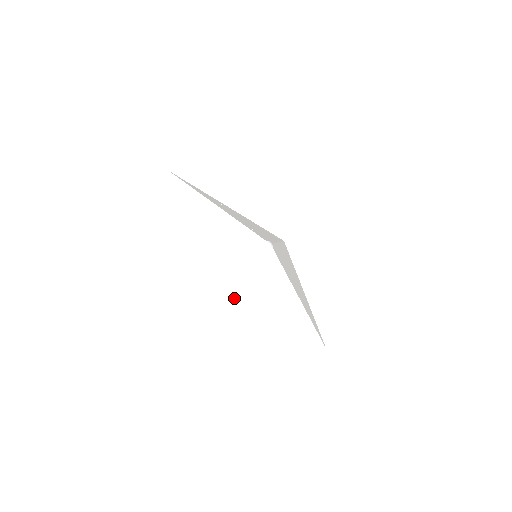
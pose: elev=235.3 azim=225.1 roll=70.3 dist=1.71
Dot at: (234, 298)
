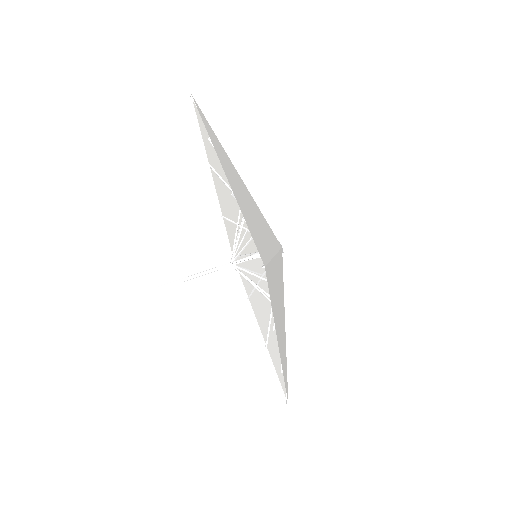
Dot at: (274, 296)
